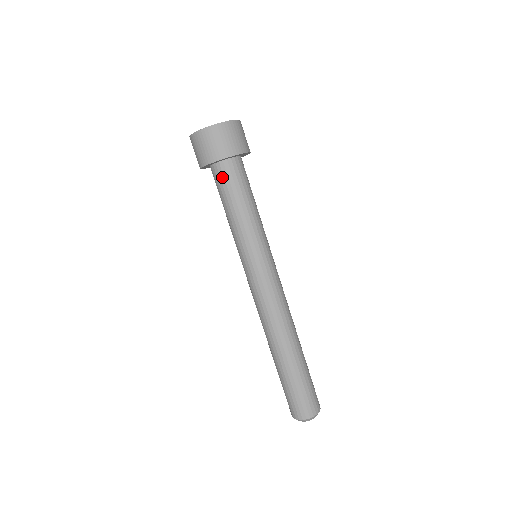
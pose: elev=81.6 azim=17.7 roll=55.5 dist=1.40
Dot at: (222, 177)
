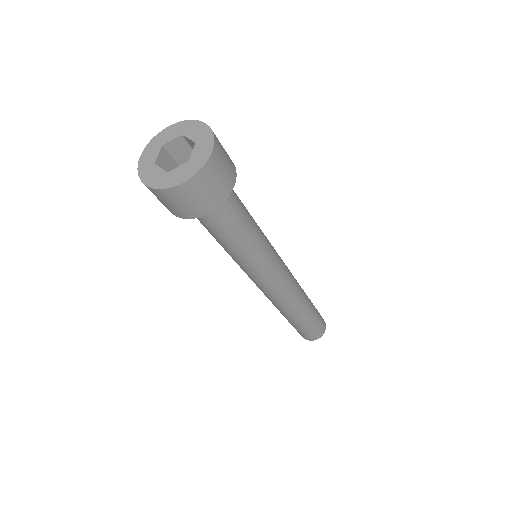
Dot at: (203, 218)
